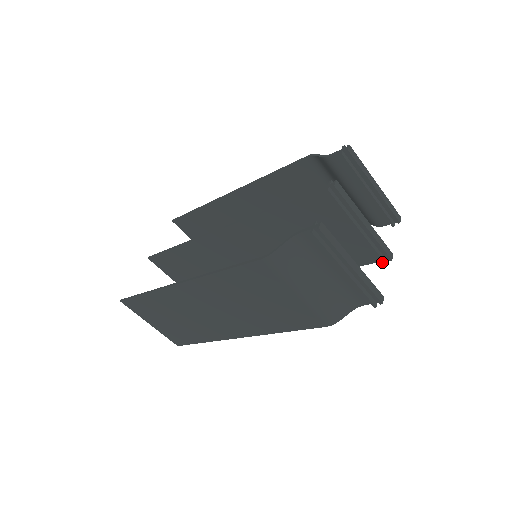
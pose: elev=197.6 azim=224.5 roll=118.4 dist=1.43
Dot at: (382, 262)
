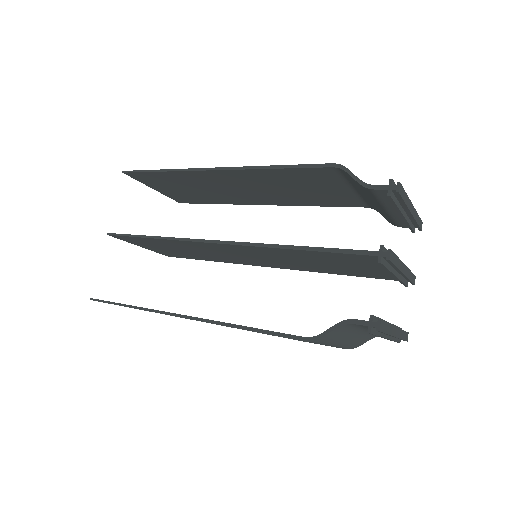
Dot at: occluded
